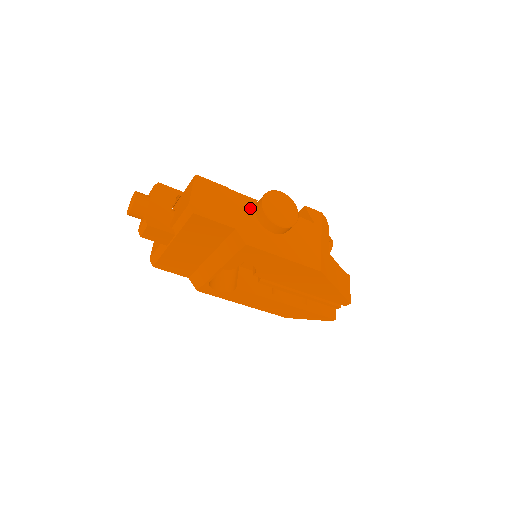
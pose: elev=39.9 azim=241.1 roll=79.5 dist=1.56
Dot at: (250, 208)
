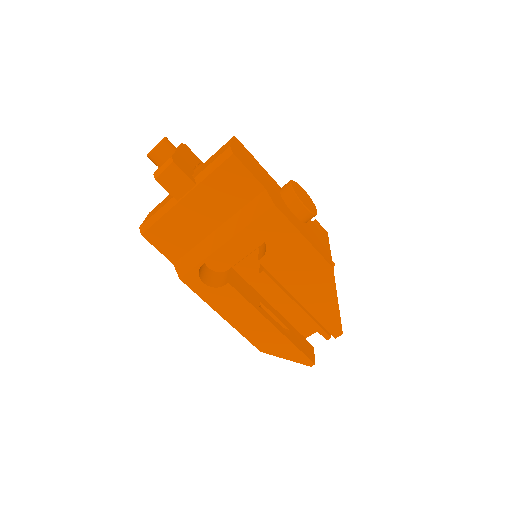
Dot at: (276, 187)
